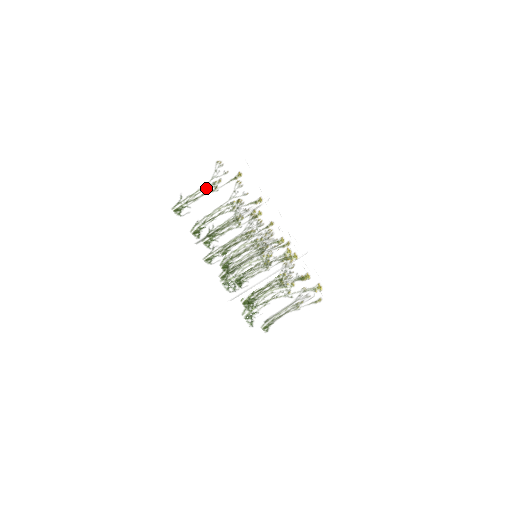
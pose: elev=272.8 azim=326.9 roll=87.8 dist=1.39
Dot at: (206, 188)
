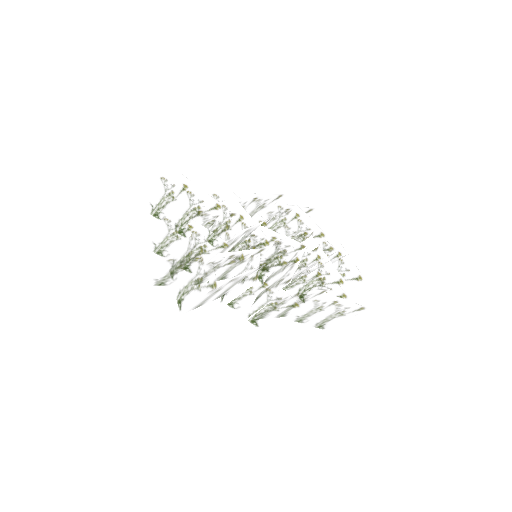
Dot at: (166, 198)
